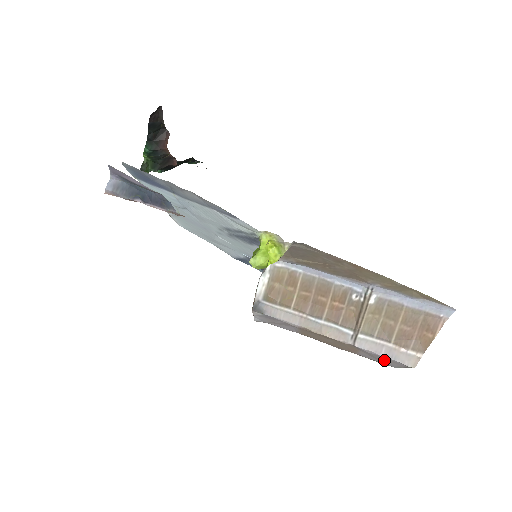
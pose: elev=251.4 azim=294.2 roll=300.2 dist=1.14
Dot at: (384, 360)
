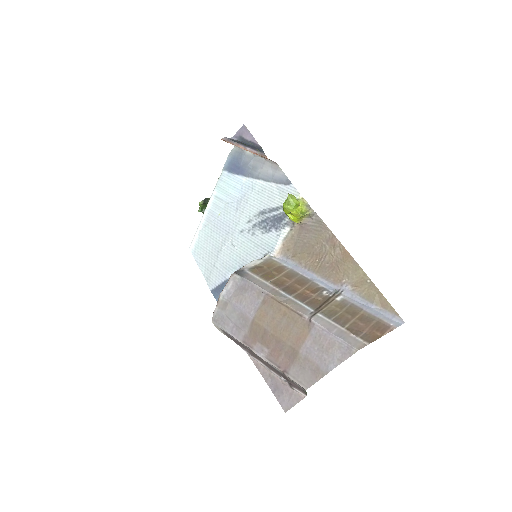
Dot at: (329, 347)
